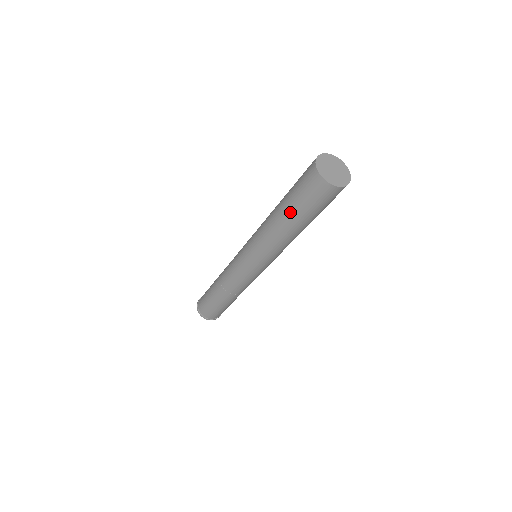
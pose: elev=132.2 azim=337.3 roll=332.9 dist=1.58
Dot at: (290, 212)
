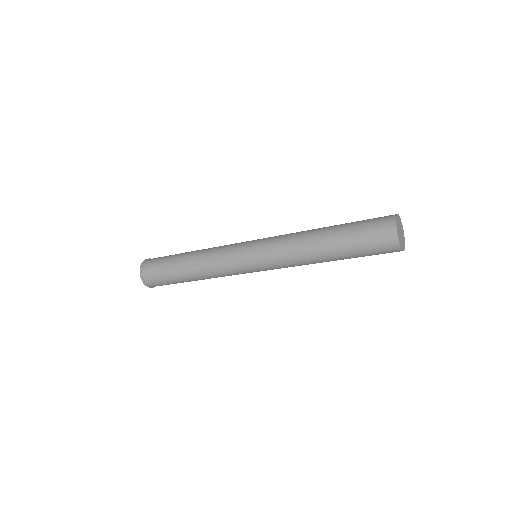
Dot at: (344, 255)
